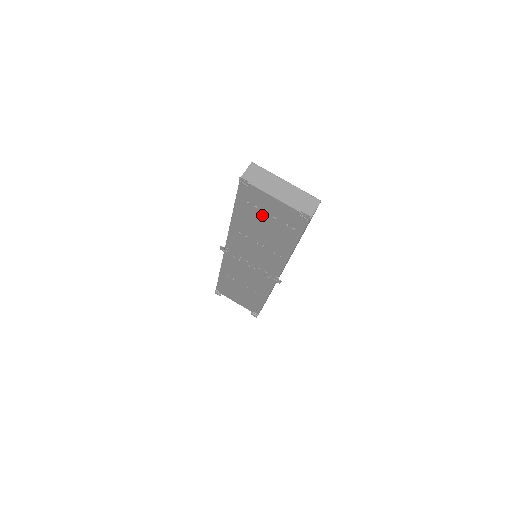
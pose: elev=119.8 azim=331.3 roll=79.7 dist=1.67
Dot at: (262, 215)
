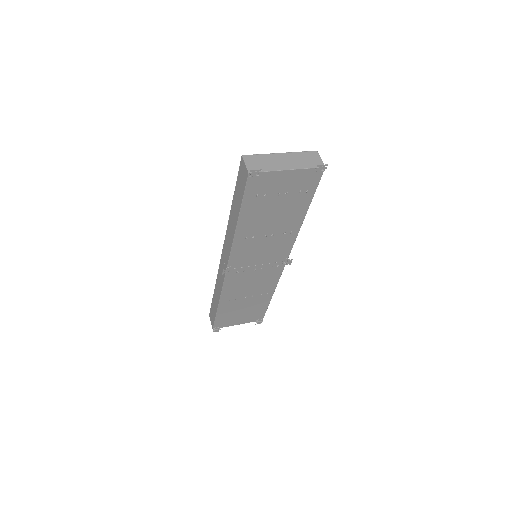
Dot at: (272, 200)
